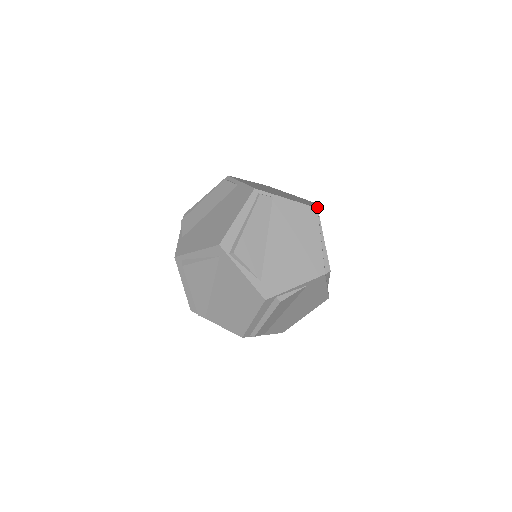
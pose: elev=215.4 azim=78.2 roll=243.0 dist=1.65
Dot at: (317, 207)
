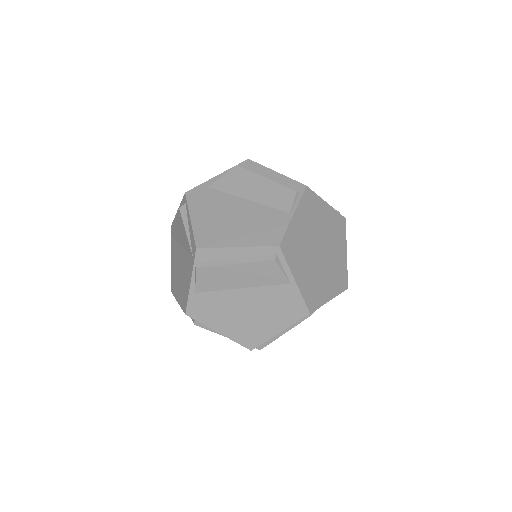
Dot at: occluded
